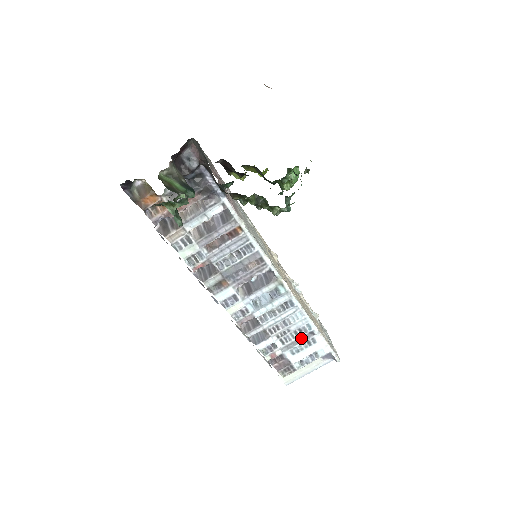
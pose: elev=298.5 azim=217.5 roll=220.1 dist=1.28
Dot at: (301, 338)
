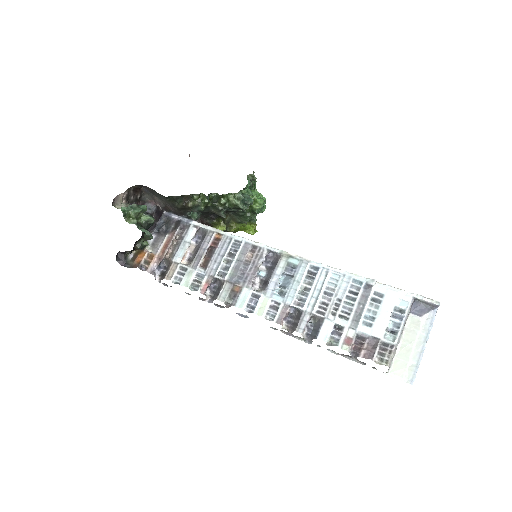
Dot at: (361, 300)
